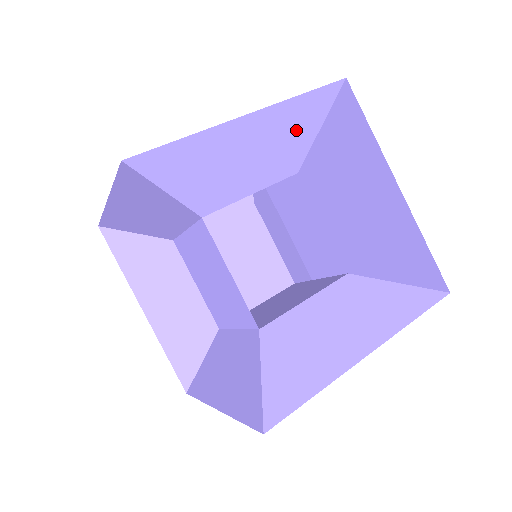
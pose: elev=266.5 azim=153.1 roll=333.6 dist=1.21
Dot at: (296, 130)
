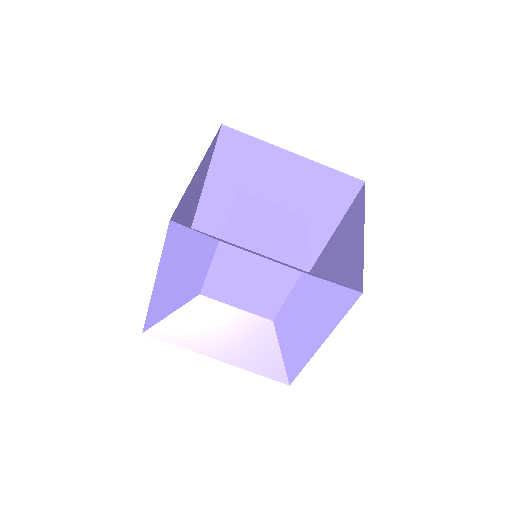
Dot at: occluded
